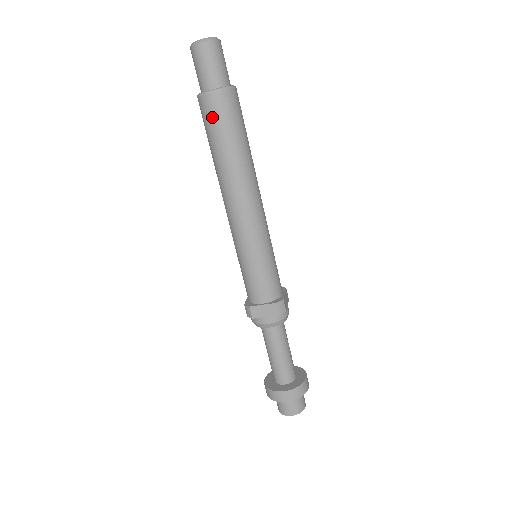
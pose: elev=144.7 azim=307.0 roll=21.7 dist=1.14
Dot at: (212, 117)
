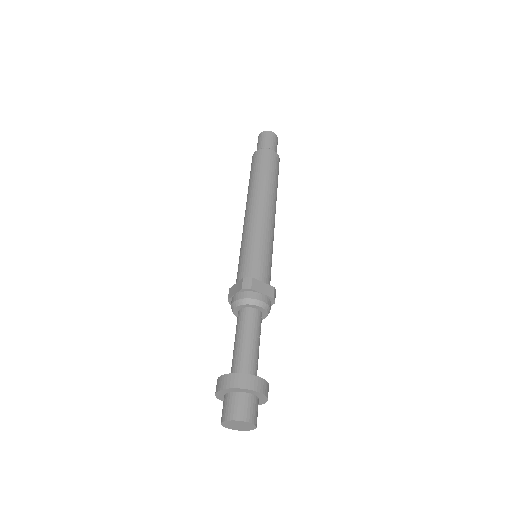
Dot at: (251, 165)
